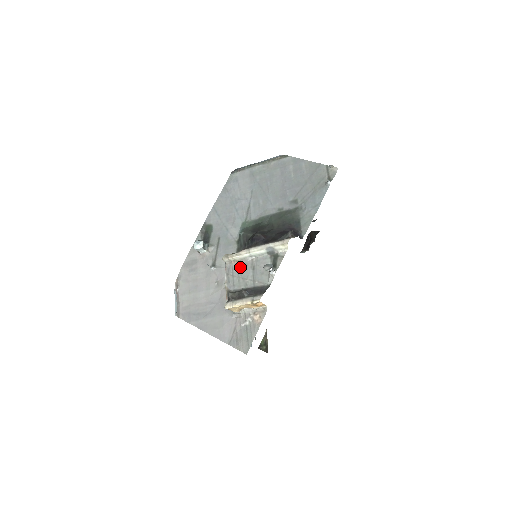
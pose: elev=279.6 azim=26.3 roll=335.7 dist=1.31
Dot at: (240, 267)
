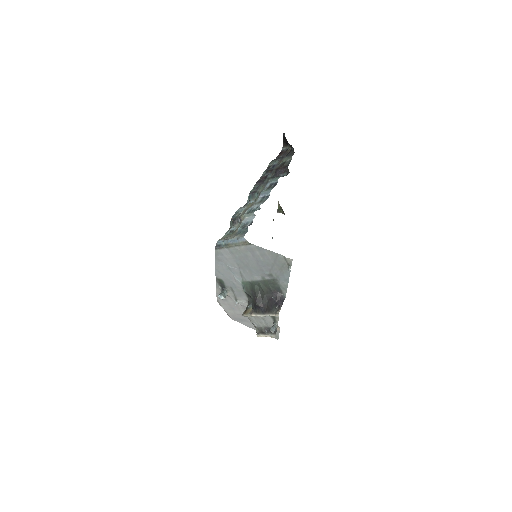
Dot at: (255, 317)
